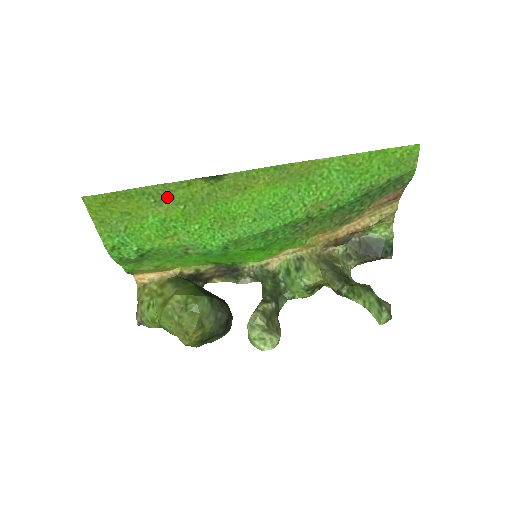
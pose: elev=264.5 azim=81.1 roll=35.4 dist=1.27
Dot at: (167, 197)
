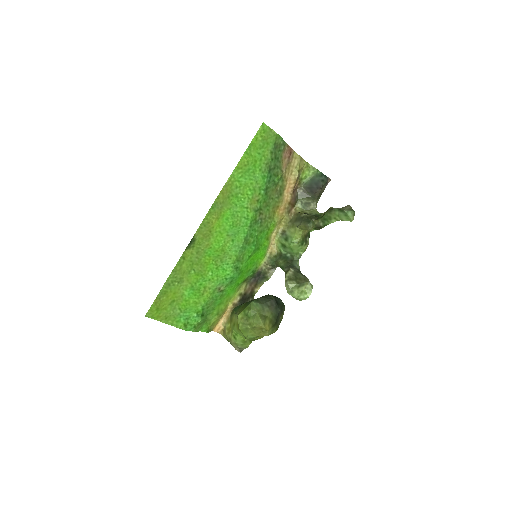
Dot at: (181, 275)
